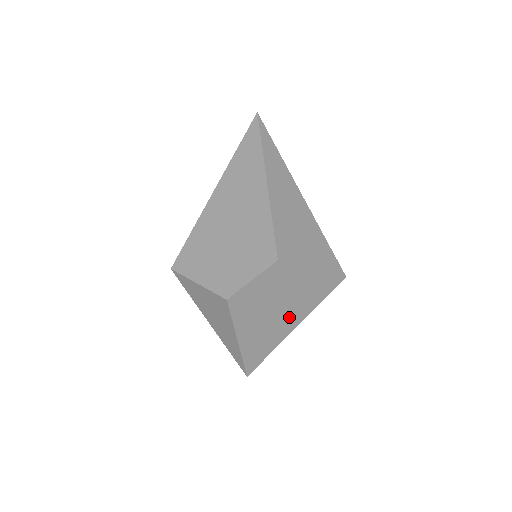
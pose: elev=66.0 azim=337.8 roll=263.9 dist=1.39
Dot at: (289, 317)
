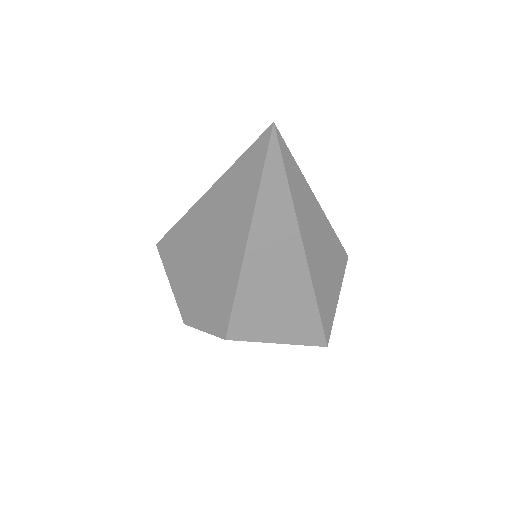
Dot at: occluded
